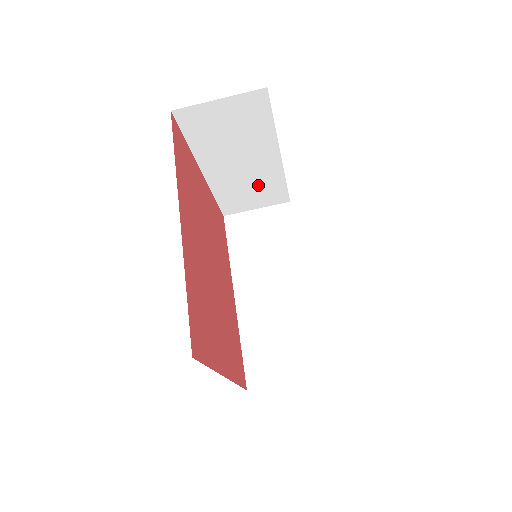
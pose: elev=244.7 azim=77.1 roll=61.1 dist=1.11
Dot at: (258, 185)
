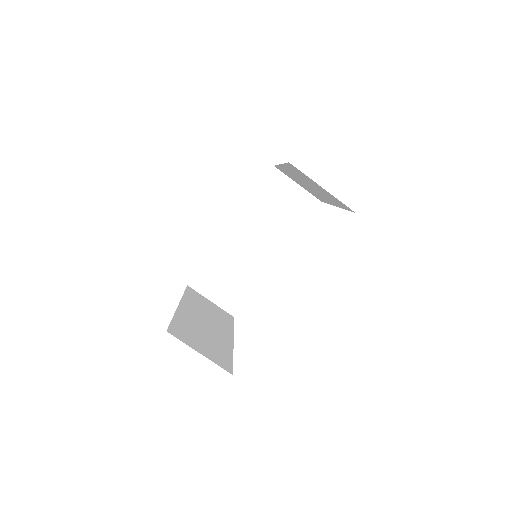
Dot at: (309, 189)
